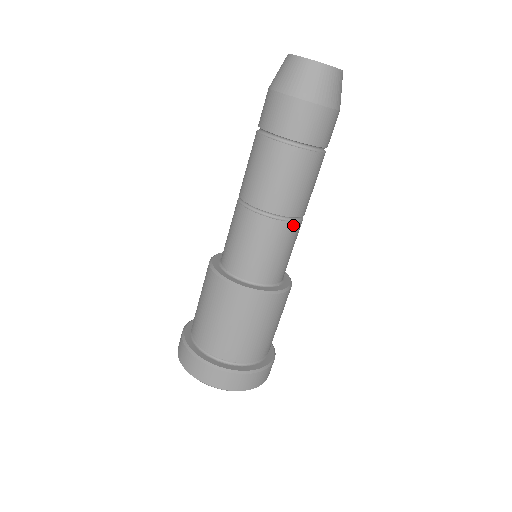
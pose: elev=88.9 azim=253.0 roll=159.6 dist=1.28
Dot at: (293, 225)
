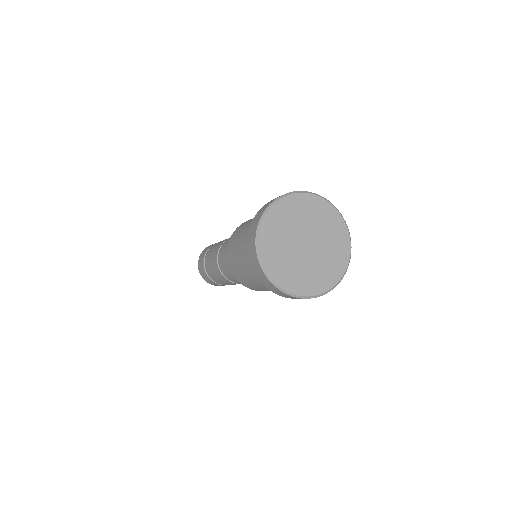
Dot at: occluded
